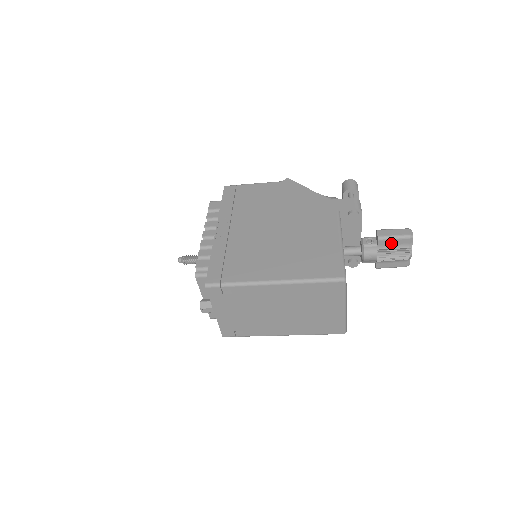
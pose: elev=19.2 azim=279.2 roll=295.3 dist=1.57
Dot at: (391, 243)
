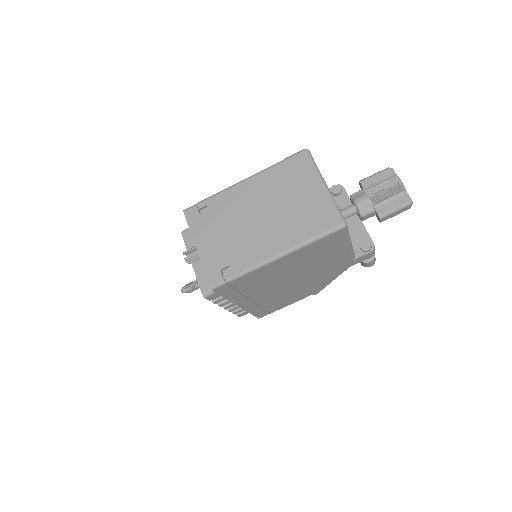
Dot at: (374, 180)
